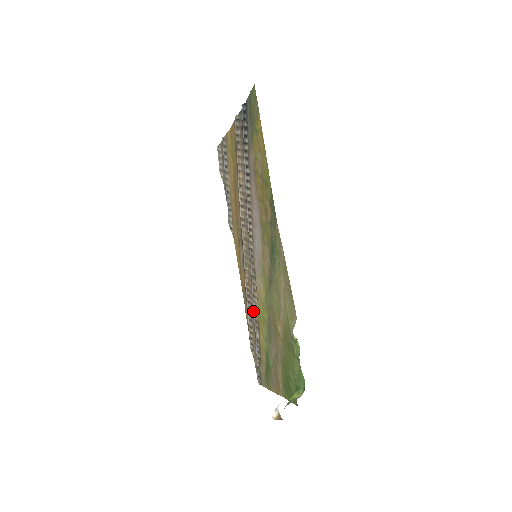
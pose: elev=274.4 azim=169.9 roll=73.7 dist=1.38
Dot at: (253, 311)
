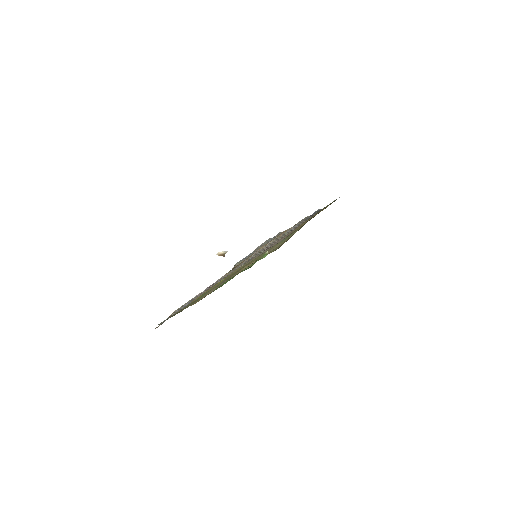
Dot at: occluded
